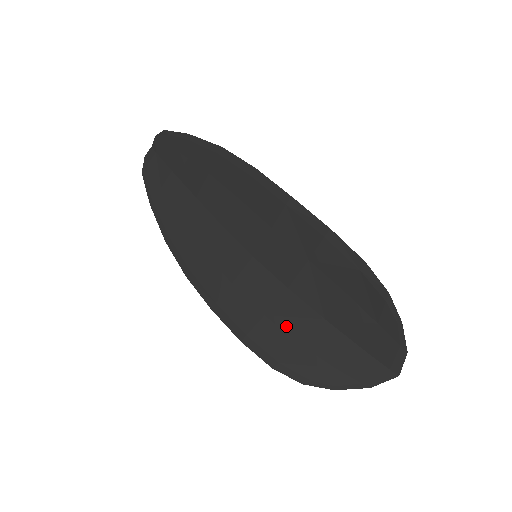
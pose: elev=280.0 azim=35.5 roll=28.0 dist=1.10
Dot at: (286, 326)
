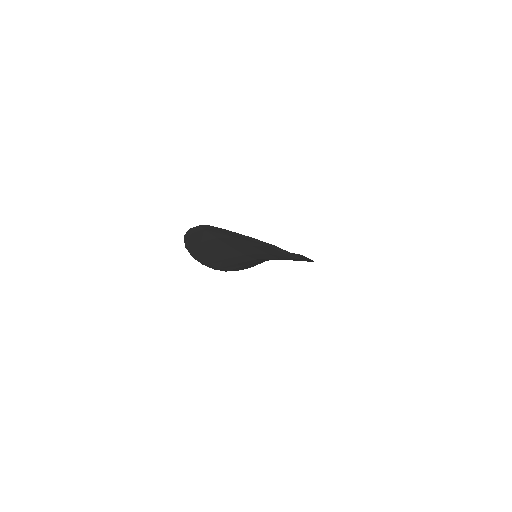
Dot at: occluded
